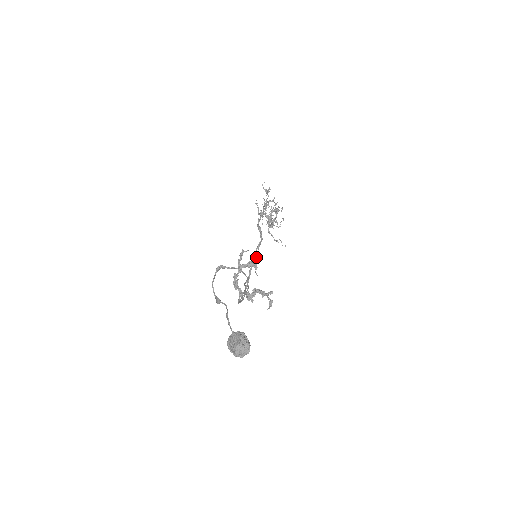
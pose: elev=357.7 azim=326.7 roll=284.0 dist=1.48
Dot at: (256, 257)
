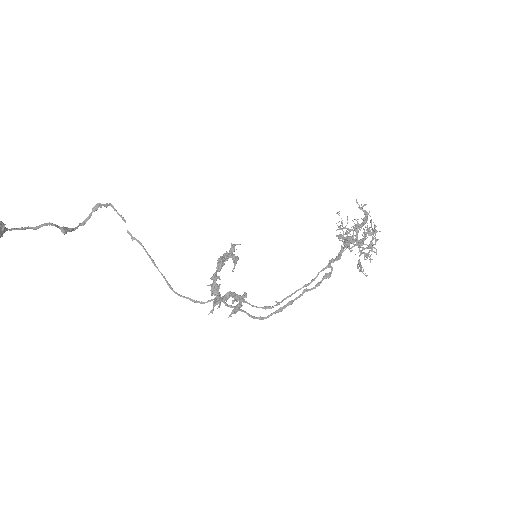
Dot at: (312, 288)
